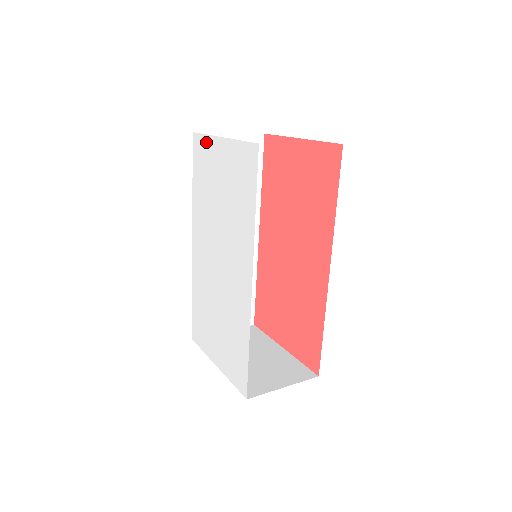
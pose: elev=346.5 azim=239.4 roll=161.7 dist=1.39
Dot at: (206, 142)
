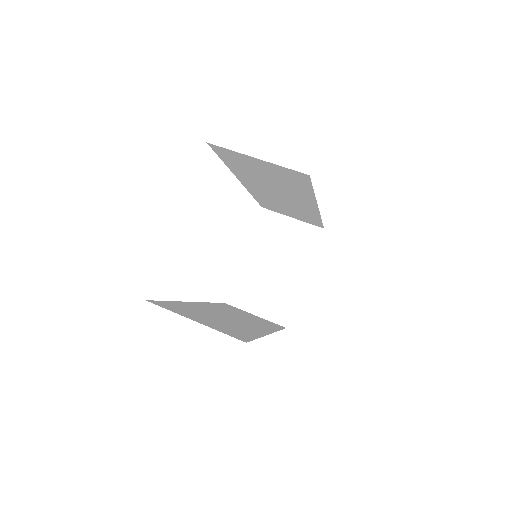
Dot at: occluded
